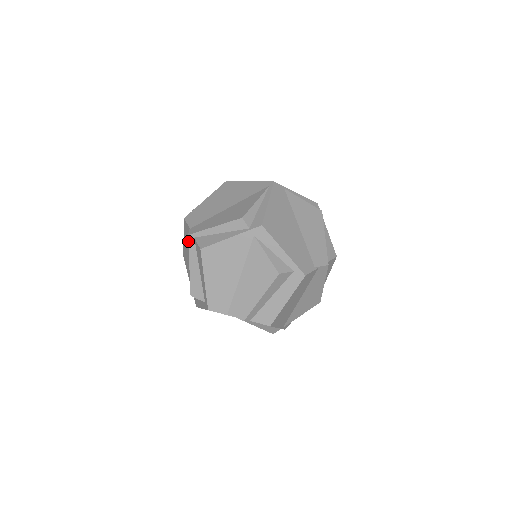
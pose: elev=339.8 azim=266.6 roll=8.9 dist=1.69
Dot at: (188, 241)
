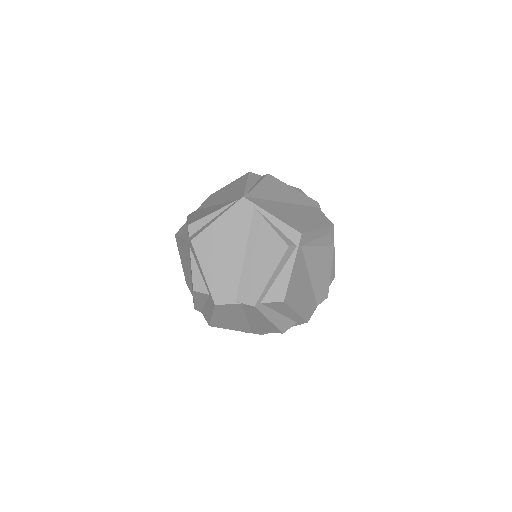
Dot at: occluded
